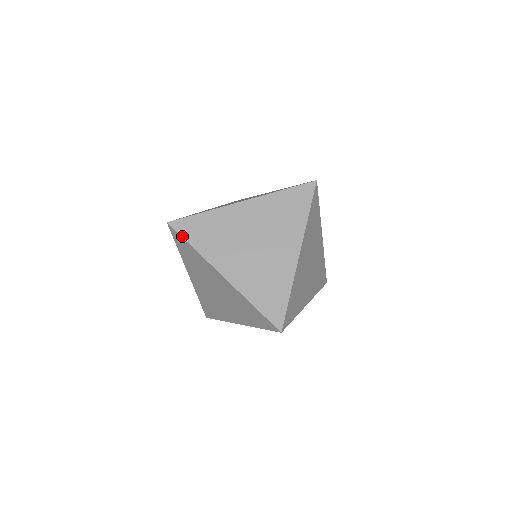
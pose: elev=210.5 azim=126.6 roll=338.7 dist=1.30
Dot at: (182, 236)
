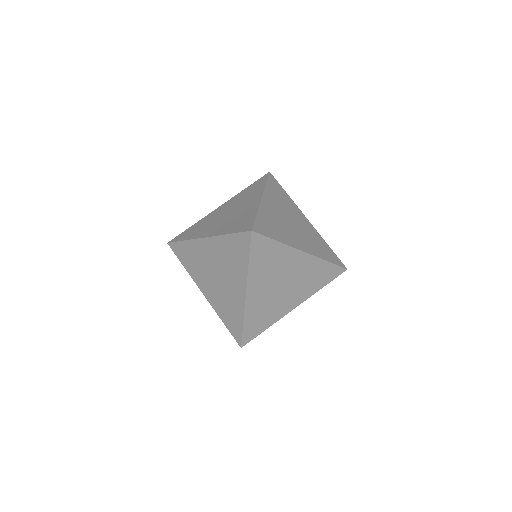
Dot at: (267, 236)
